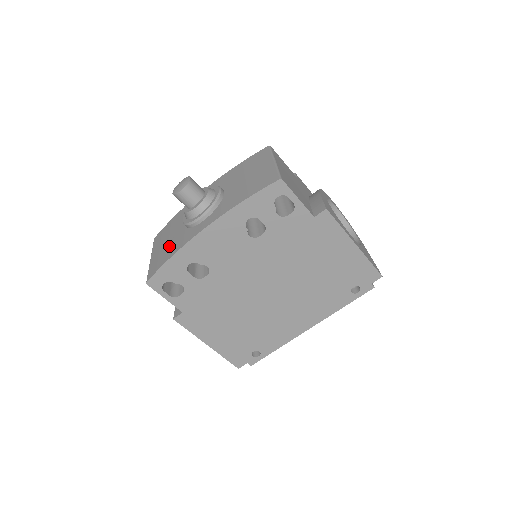
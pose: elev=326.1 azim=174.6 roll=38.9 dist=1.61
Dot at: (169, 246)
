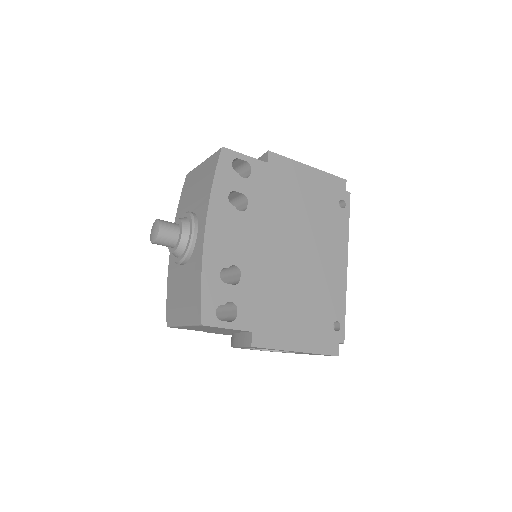
Dot at: (189, 286)
